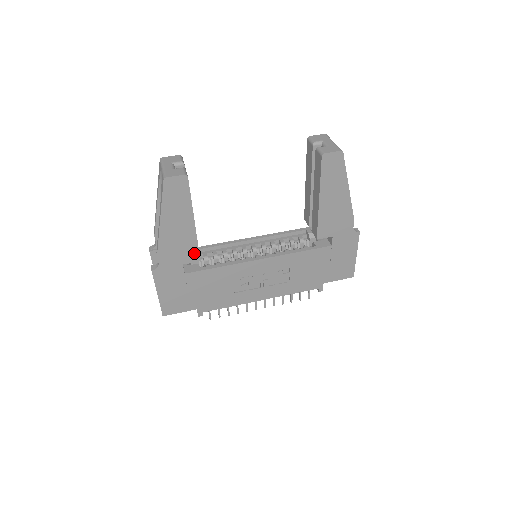
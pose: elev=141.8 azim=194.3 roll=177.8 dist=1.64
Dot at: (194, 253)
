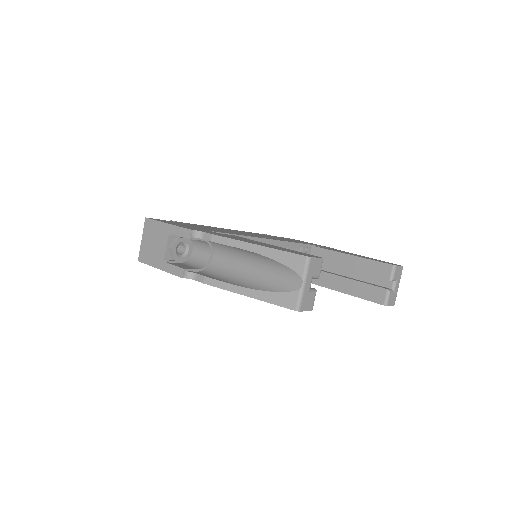
Dot at: occluded
